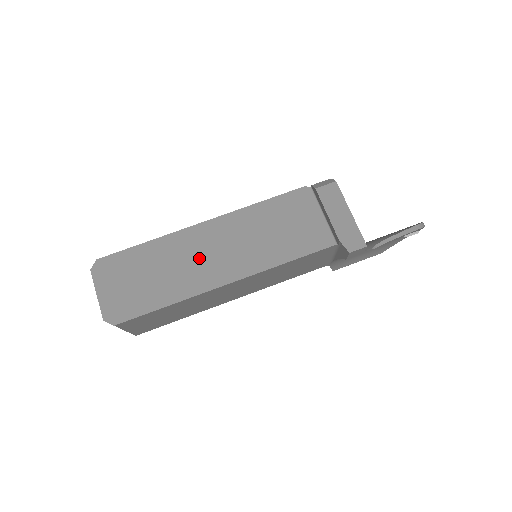
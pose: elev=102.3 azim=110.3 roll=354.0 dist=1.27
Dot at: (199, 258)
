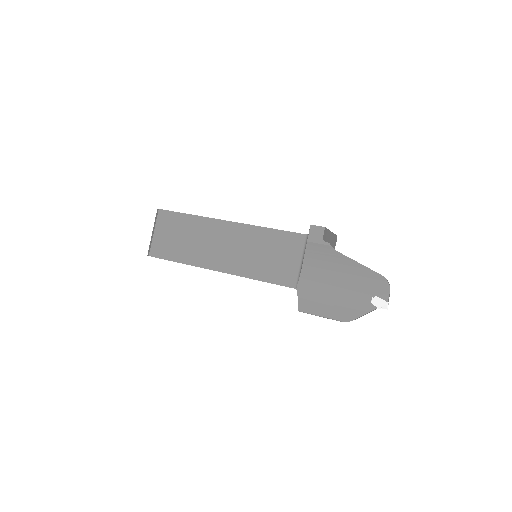
Dot at: occluded
